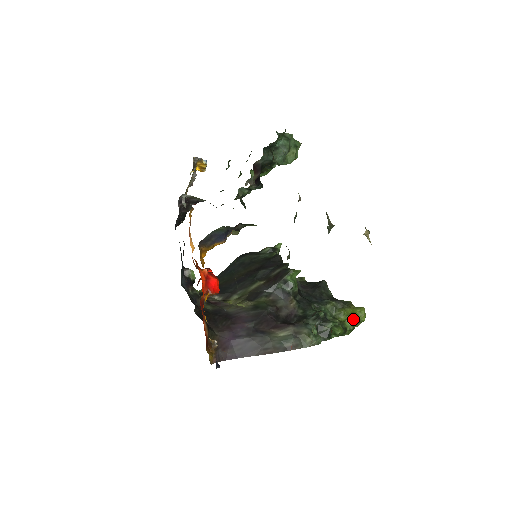
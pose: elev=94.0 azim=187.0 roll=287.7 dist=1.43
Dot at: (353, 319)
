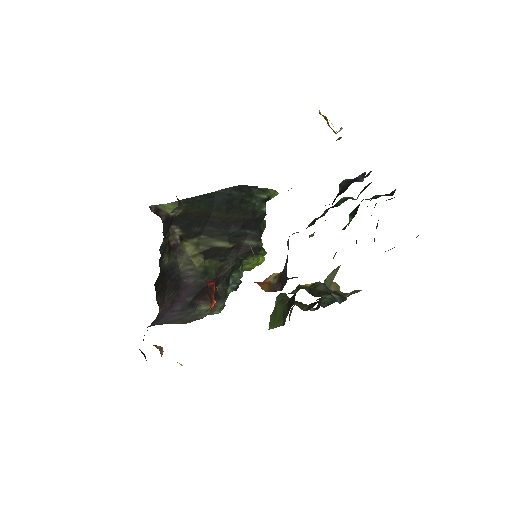
Dot at: occluded
